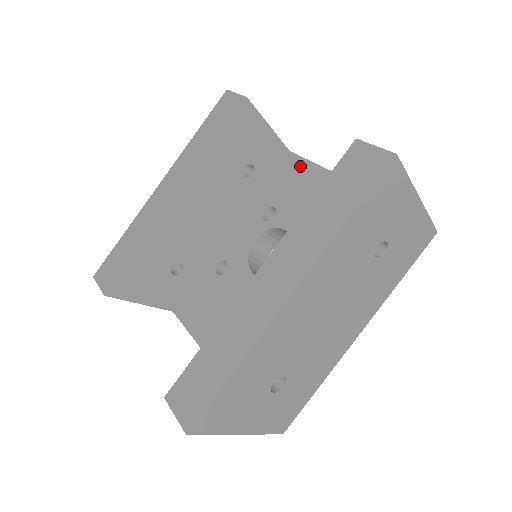
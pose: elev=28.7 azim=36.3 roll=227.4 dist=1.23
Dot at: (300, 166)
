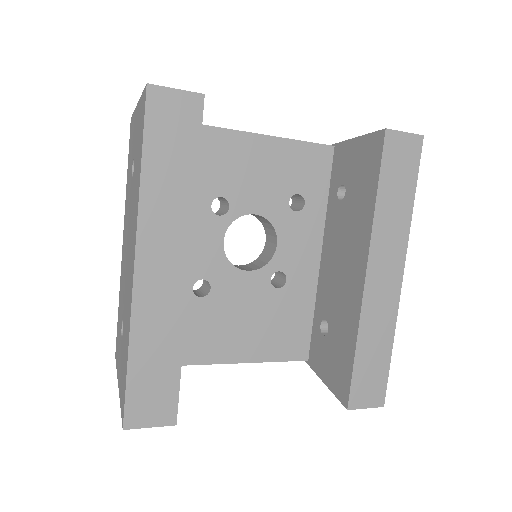
Dot at: (221, 139)
